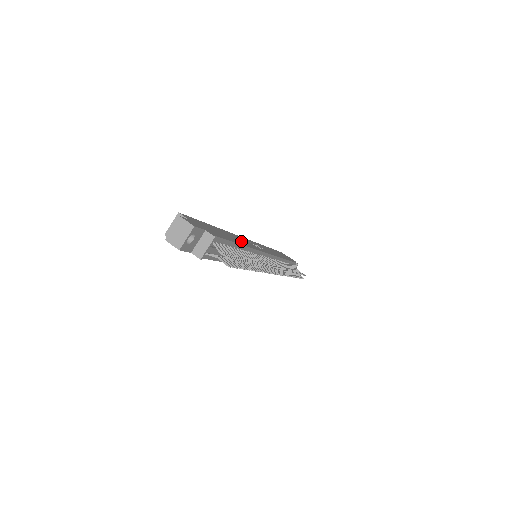
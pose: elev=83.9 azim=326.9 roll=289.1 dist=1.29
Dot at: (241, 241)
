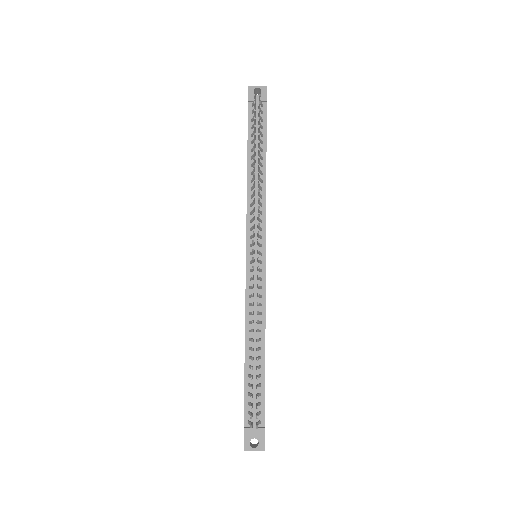
Dot at: occluded
